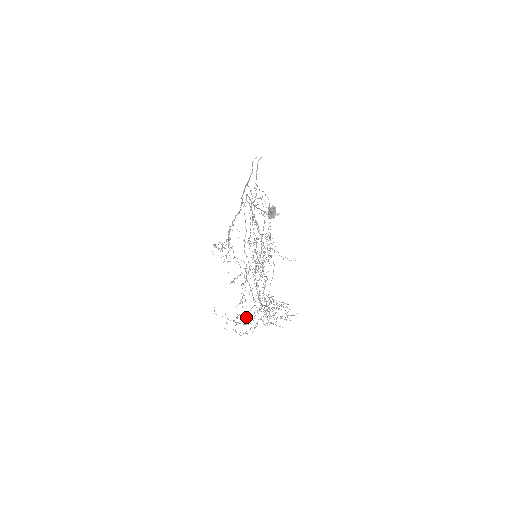
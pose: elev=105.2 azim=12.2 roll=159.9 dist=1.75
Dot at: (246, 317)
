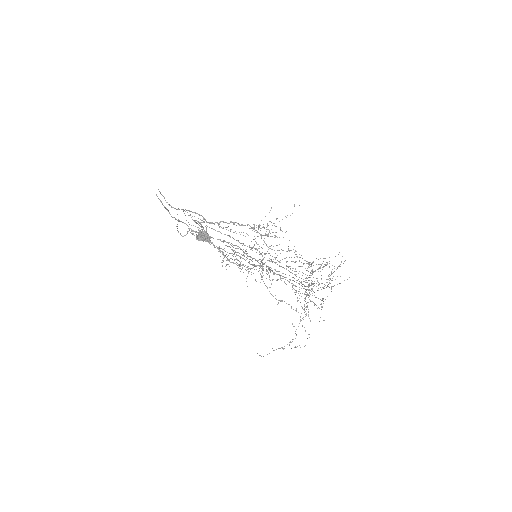
Dot at: occluded
